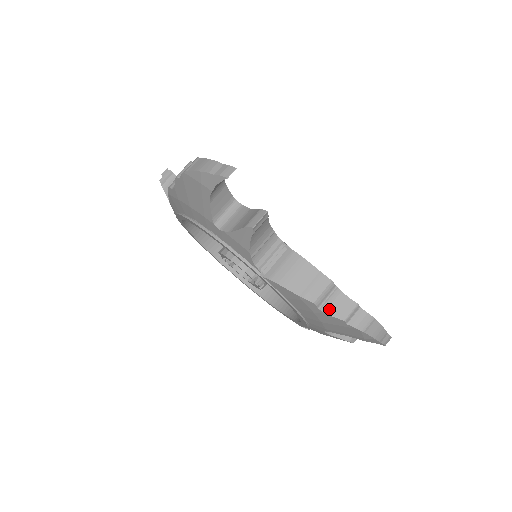
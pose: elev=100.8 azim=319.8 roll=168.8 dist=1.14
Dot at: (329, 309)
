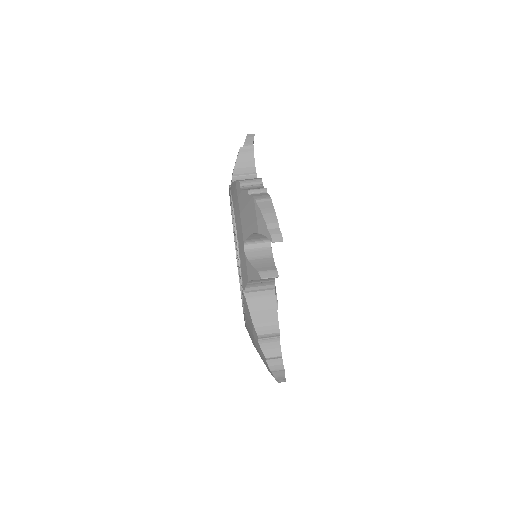
Dot at: (246, 189)
